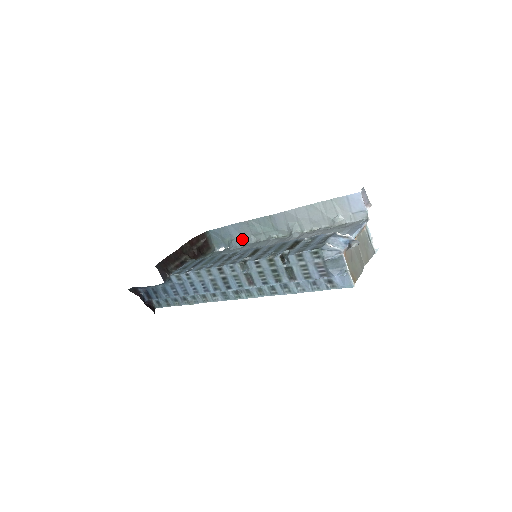
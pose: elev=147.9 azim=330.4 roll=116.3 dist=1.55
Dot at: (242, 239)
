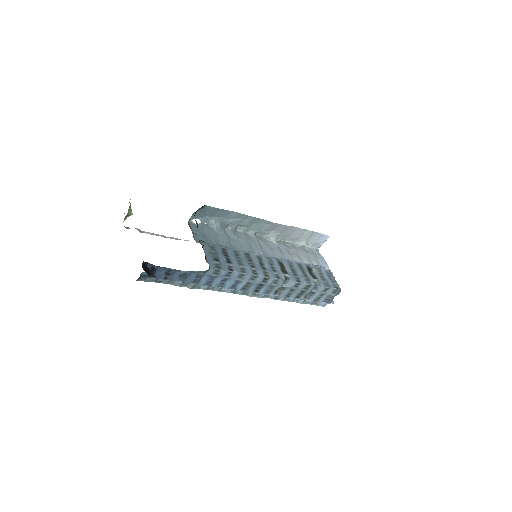
Dot at: (228, 224)
